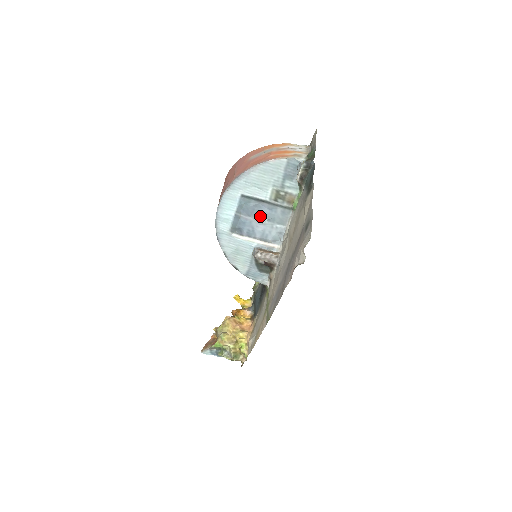
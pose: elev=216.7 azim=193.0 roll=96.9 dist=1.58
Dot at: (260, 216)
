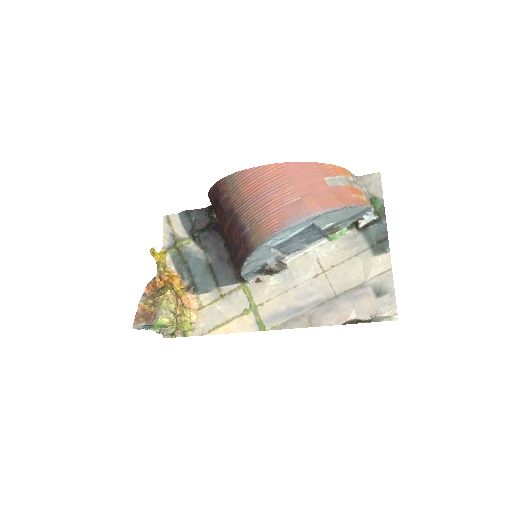
Dot at: (303, 237)
